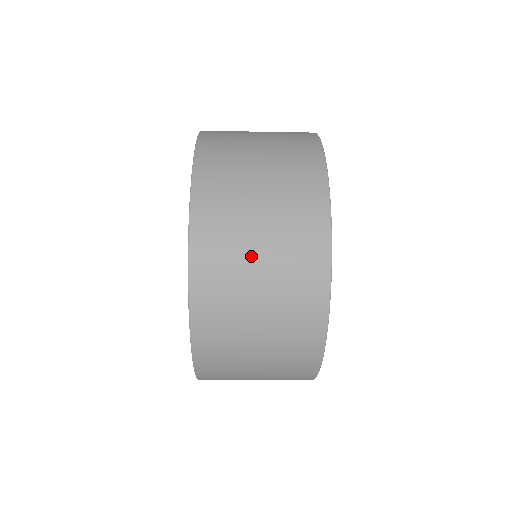
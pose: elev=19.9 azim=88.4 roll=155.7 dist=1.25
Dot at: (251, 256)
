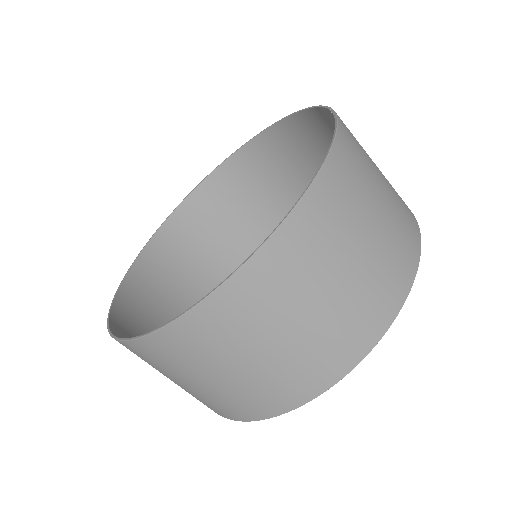
Dot at: (363, 226)
